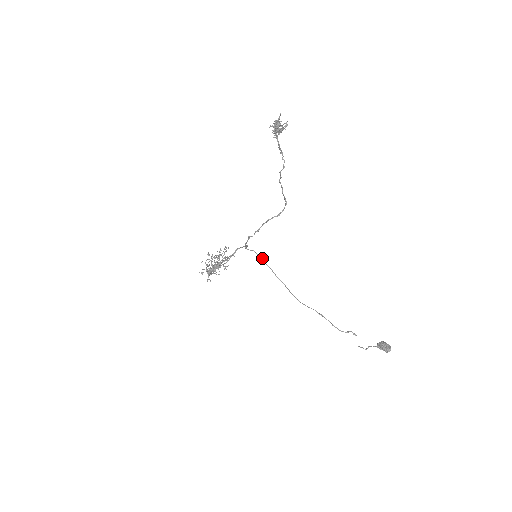
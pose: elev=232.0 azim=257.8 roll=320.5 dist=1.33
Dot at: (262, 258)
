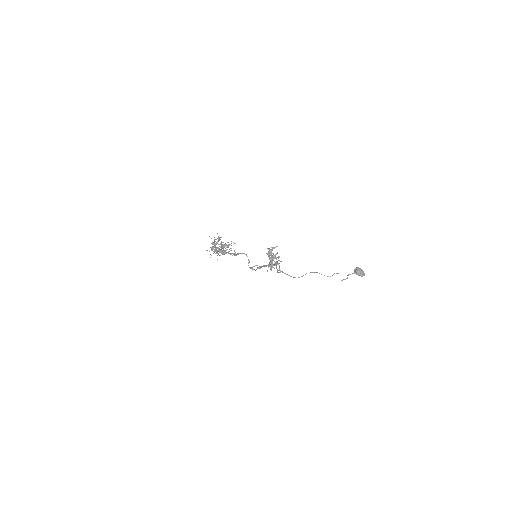
Dot at: occluded
